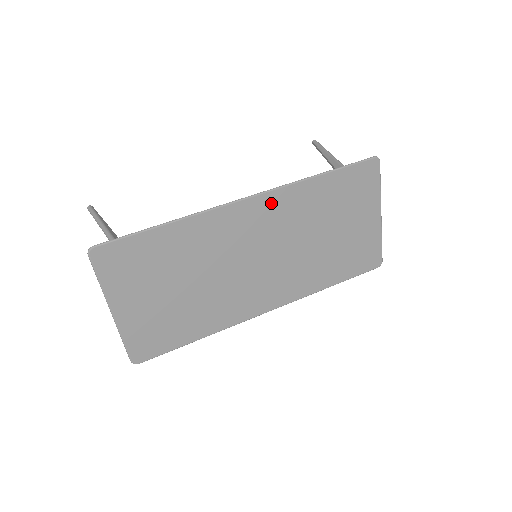
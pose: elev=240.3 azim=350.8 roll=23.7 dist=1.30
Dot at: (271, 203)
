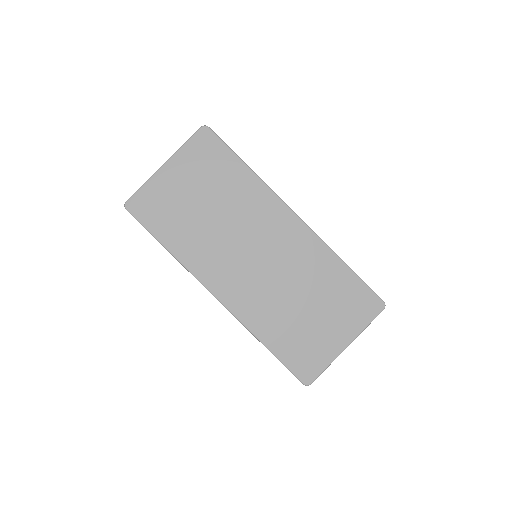
Dot at: (303, 236)
